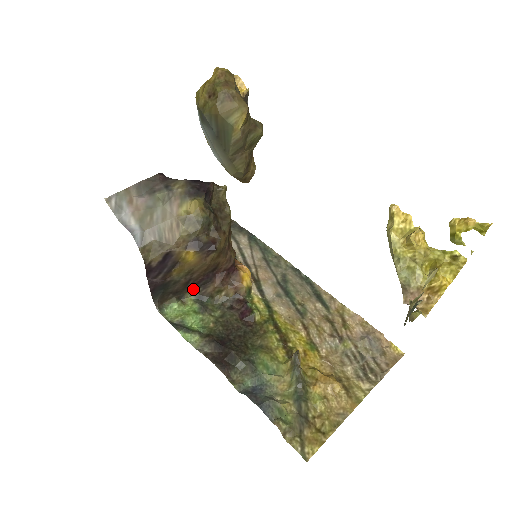
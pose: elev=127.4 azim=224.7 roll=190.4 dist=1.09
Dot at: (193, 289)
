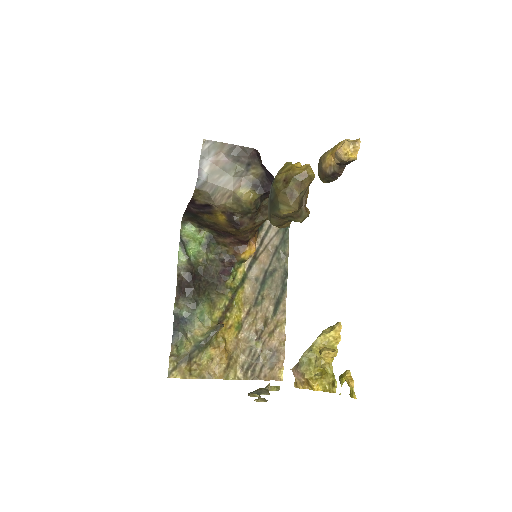
Dot at: (212, 230)
